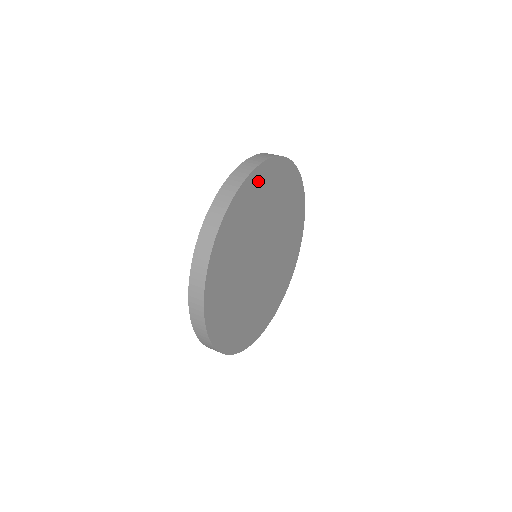
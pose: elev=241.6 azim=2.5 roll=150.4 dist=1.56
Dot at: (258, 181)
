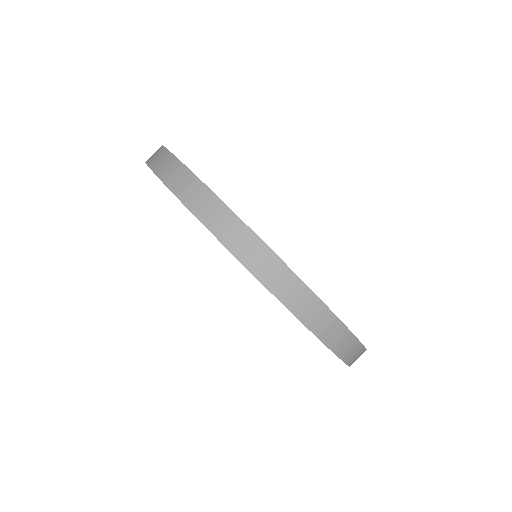
Dot at: occluded
